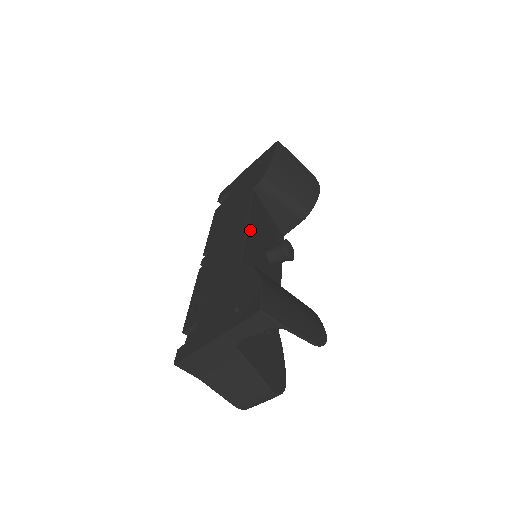
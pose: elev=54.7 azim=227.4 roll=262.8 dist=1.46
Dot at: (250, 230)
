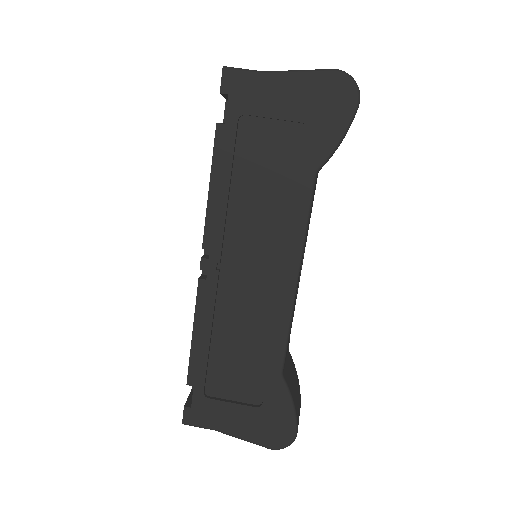
Dot at: occluded
